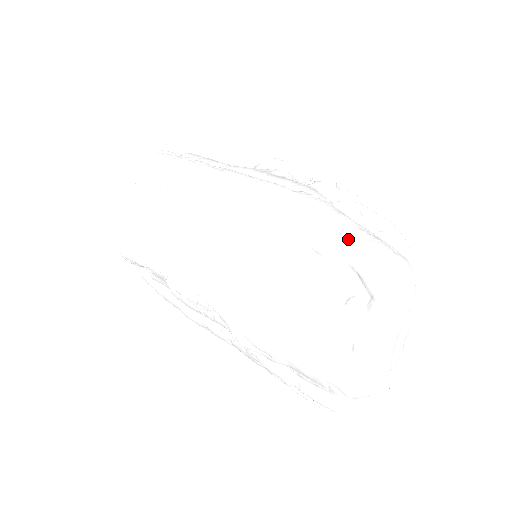
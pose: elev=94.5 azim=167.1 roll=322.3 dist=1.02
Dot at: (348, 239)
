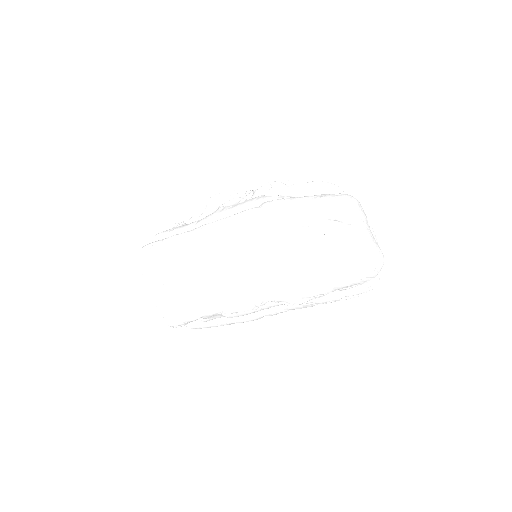
Dot at: (315, 208)
